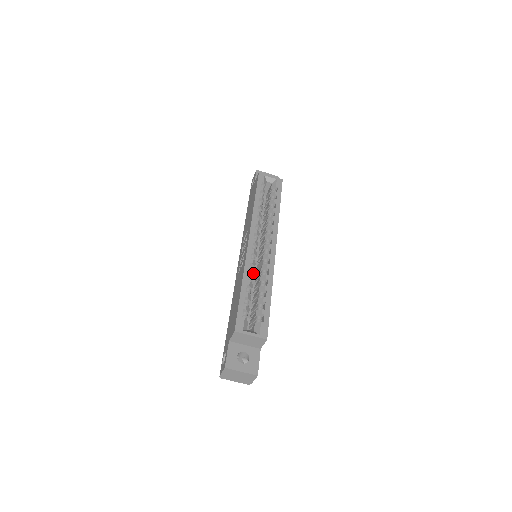
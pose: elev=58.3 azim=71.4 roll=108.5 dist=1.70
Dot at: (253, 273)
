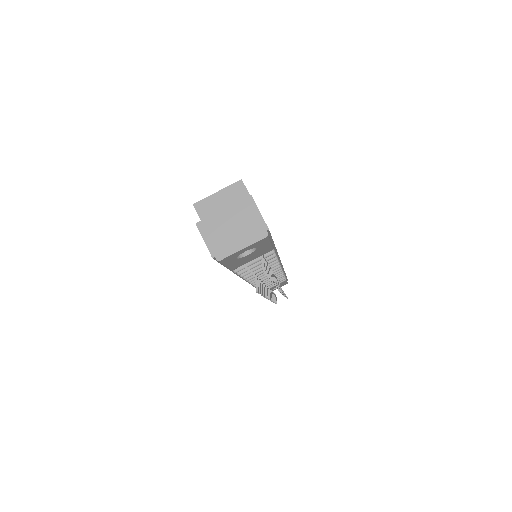
Dot at: occluded
